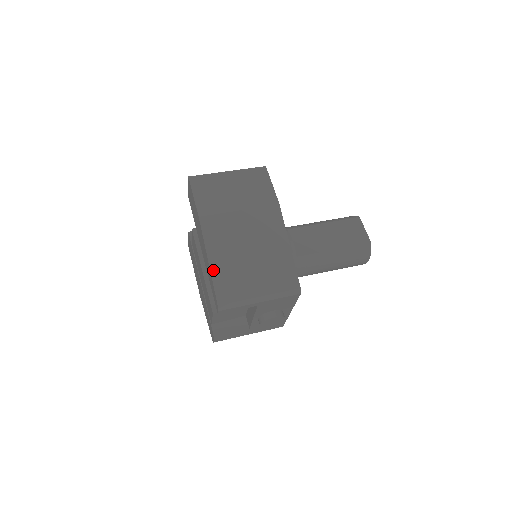
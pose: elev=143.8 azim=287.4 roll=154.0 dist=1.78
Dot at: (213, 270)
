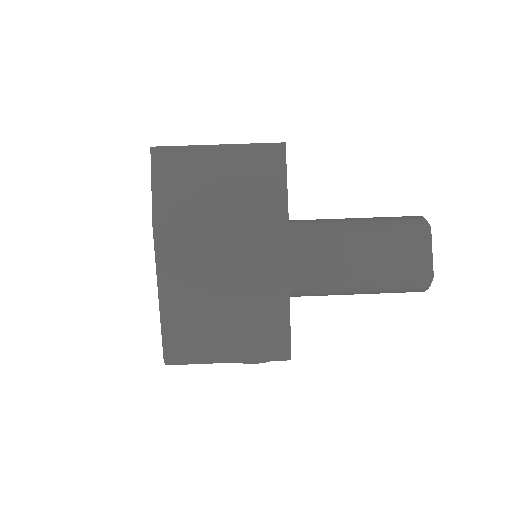
Dot at: (164, 312)
